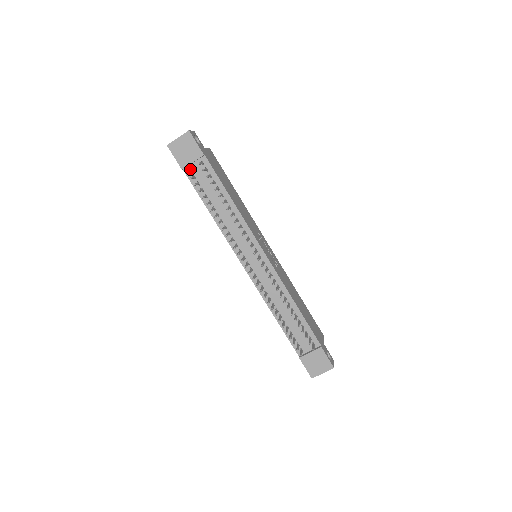
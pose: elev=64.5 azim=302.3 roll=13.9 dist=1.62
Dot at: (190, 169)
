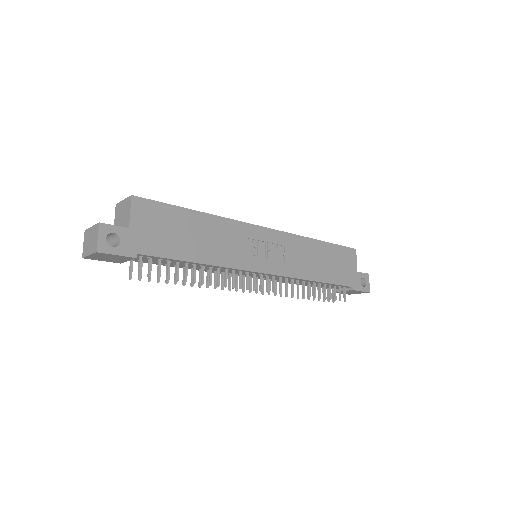
Dot at: occluded
